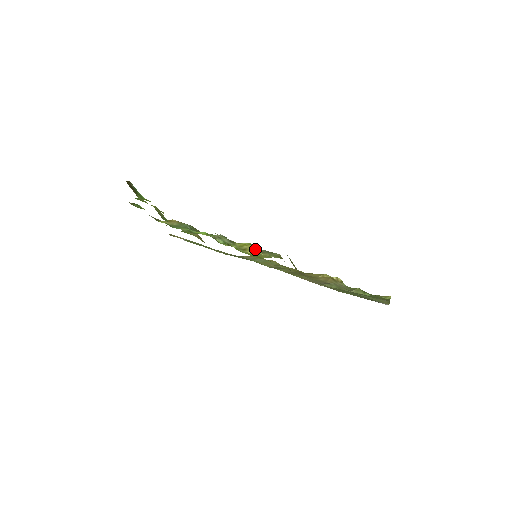
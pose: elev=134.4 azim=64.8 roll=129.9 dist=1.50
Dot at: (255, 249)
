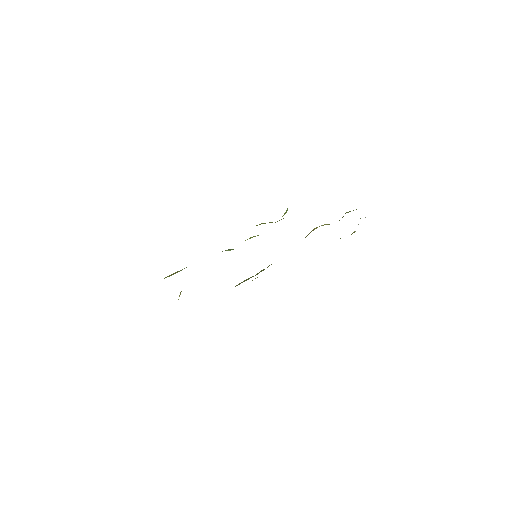
Dot at: occluded
